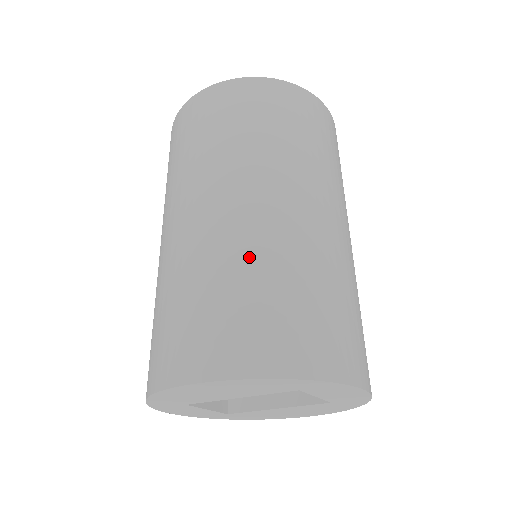
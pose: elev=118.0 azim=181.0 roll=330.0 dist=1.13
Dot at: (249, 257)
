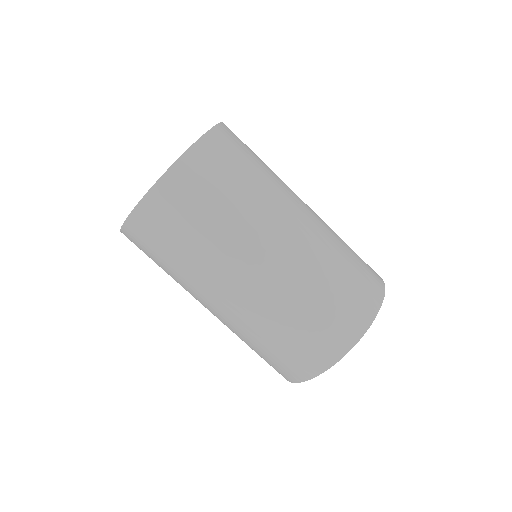
Dot at: (247, 335)
